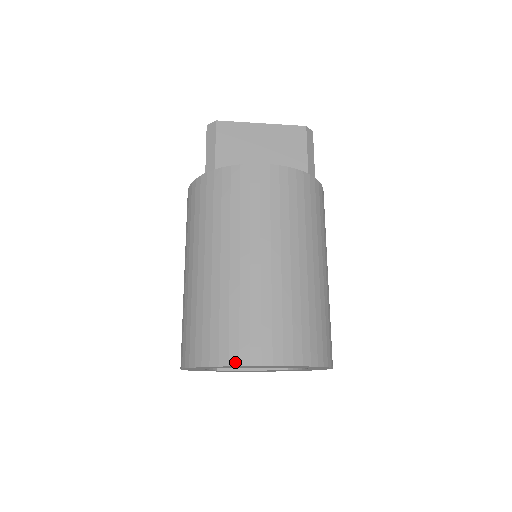
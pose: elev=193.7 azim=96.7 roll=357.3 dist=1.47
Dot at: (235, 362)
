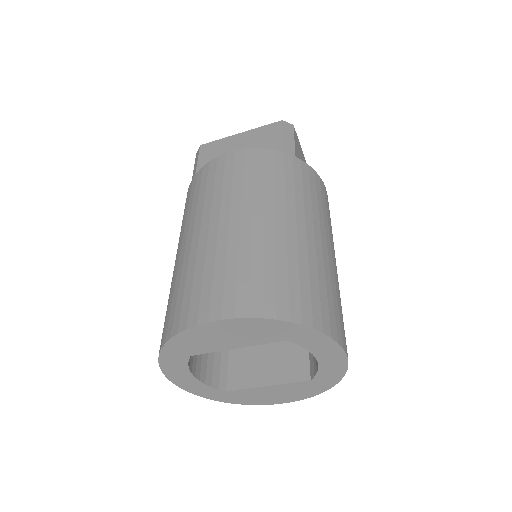
Dot at: (183, 327)
